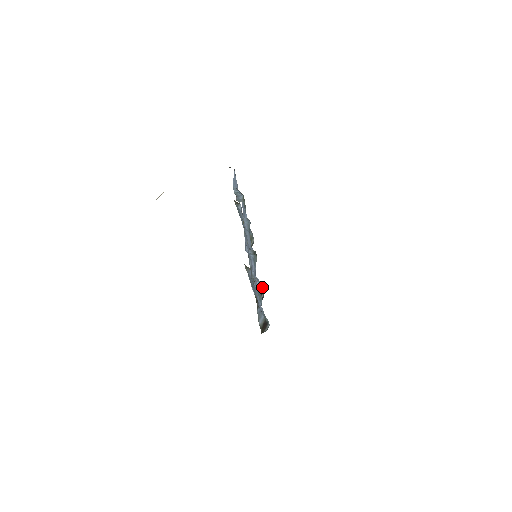
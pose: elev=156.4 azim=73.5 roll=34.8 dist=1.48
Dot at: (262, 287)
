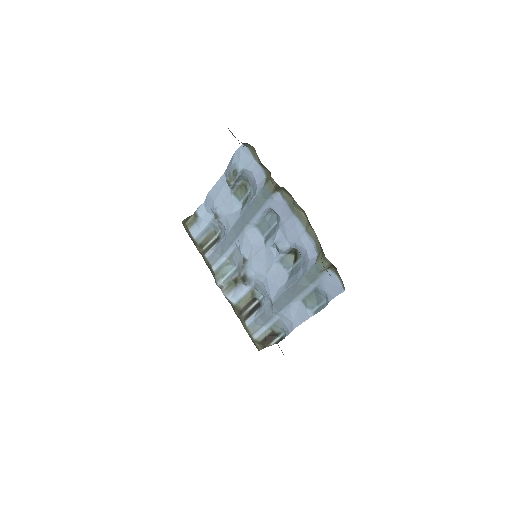
Dot at: (260, 293)
